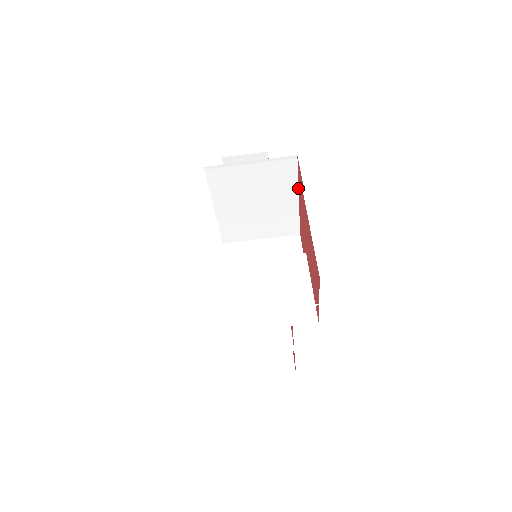
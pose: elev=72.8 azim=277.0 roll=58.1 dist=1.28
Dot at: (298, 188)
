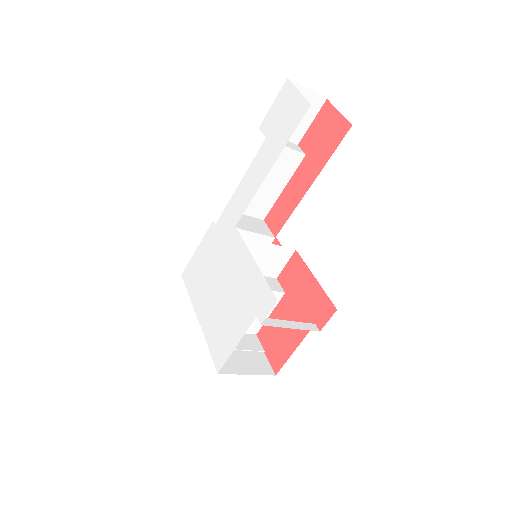
Dot at: (320, 285)
